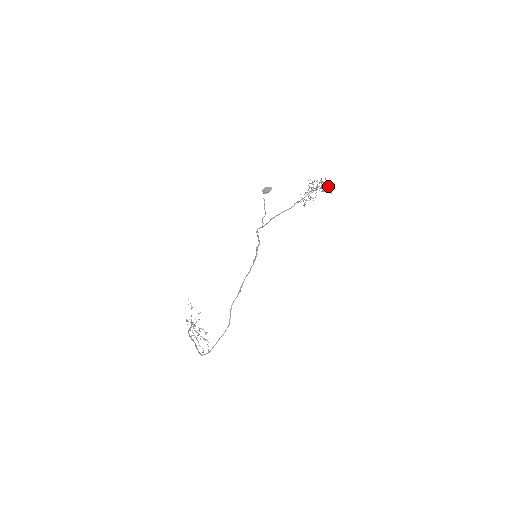
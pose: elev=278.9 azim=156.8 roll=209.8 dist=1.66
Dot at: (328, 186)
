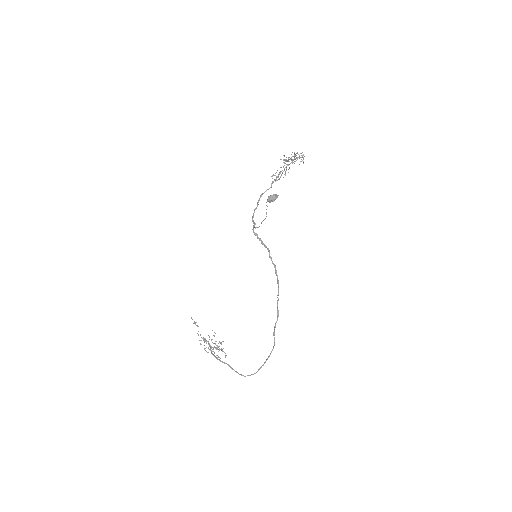
Dot at: (301, 157)
